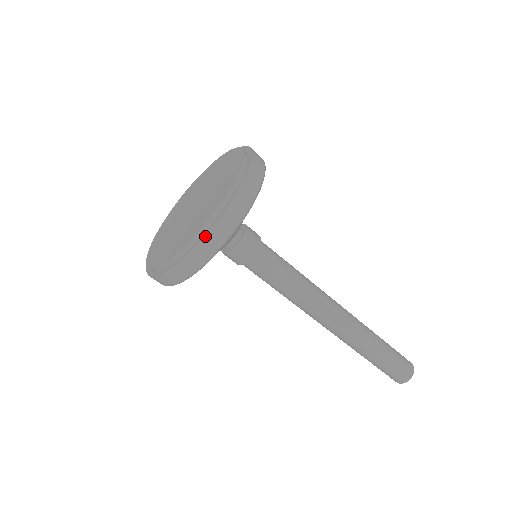
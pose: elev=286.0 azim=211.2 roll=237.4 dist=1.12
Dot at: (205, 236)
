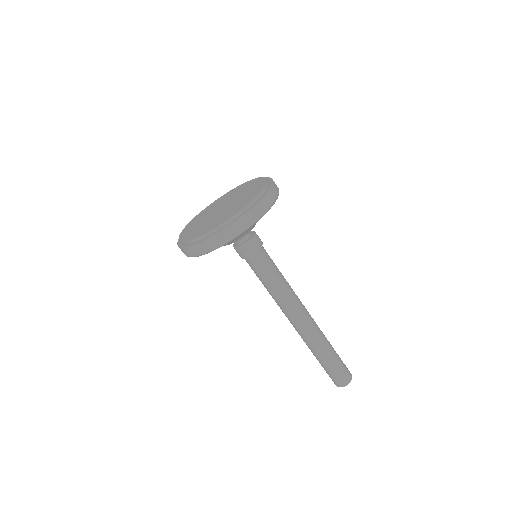
Dot at: (218, 232)
